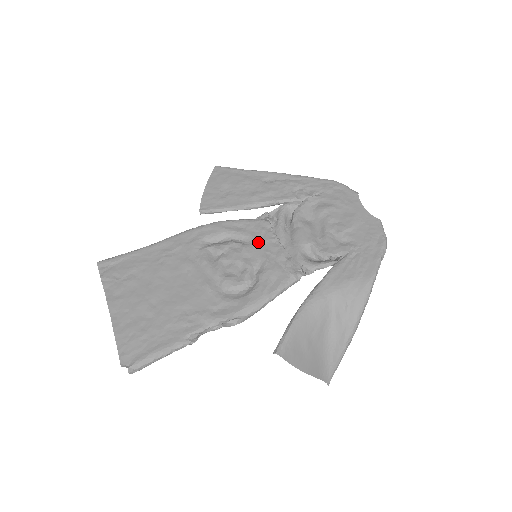
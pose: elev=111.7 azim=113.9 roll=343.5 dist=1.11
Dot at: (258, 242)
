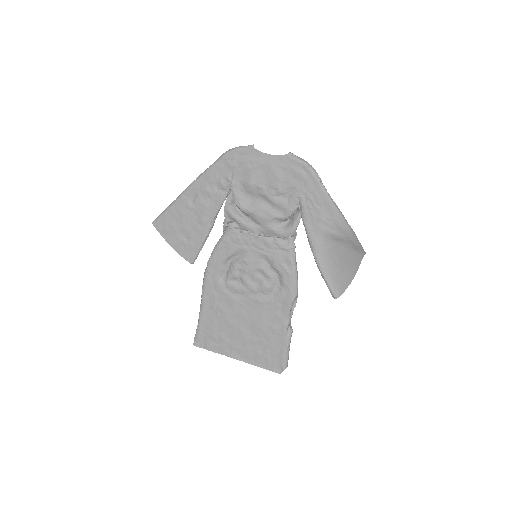
Dot at: (247, 249)
